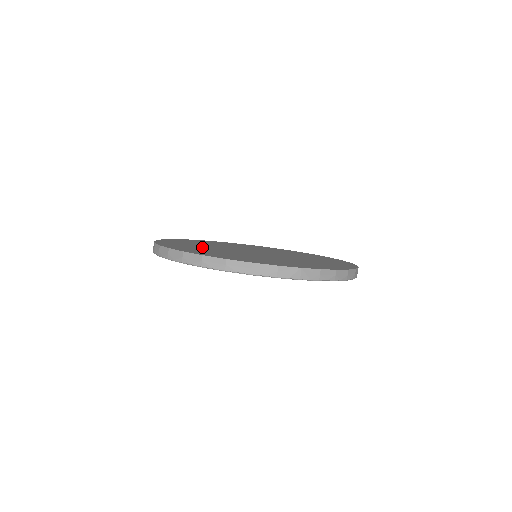
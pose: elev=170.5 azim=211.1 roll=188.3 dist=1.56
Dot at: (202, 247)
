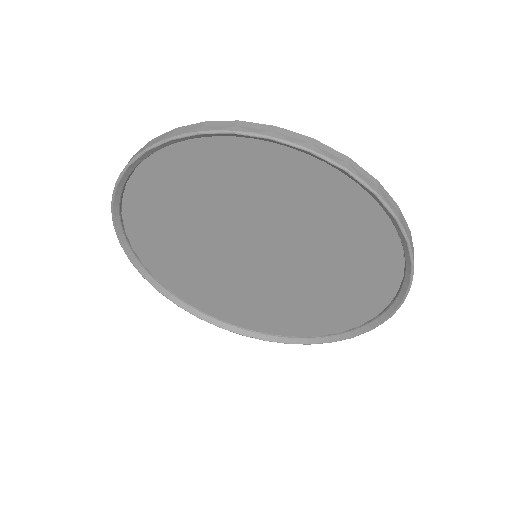
Dot at: occluded
